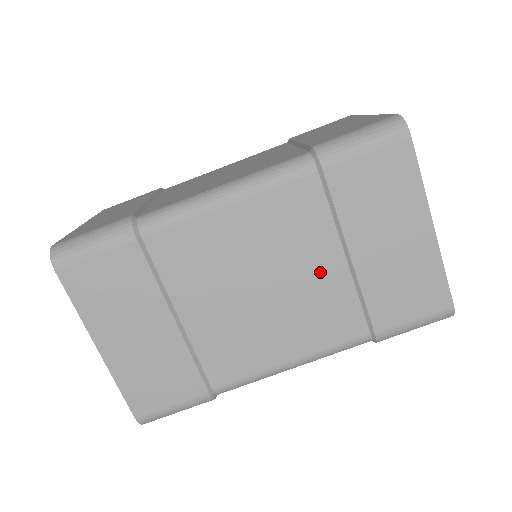
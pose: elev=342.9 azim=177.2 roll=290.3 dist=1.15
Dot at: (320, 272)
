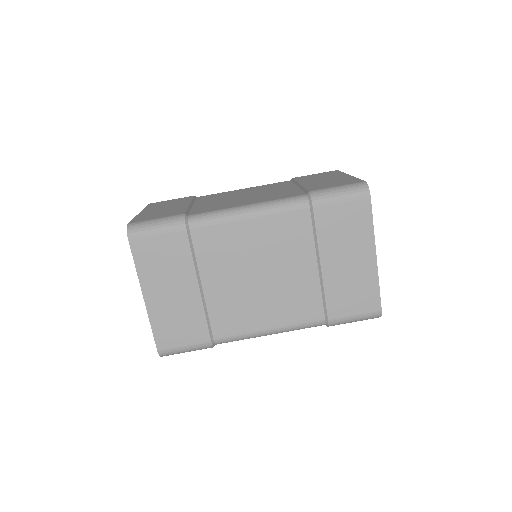
Dot at: (300, 272)
